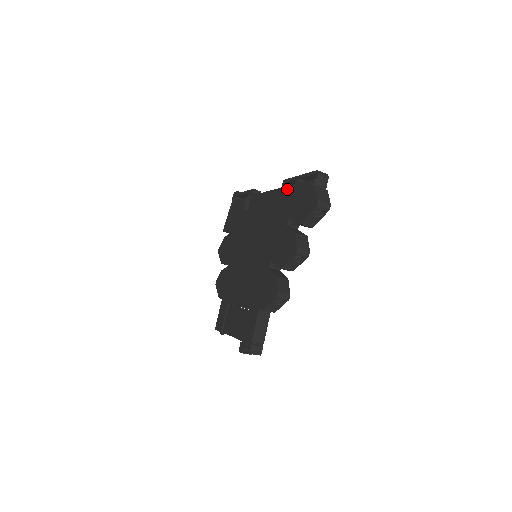
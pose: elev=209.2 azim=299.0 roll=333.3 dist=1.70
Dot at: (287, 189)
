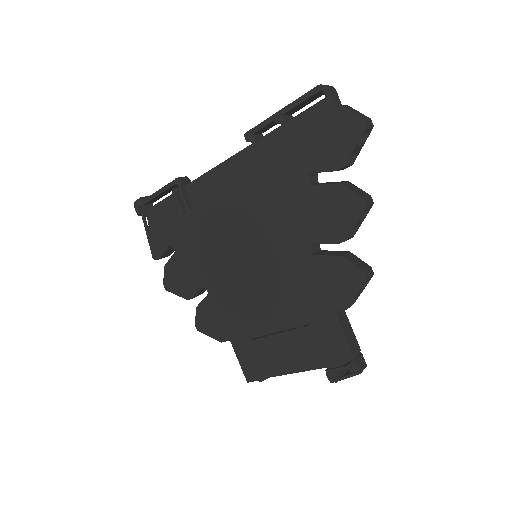
Dot at: (269, 139)
